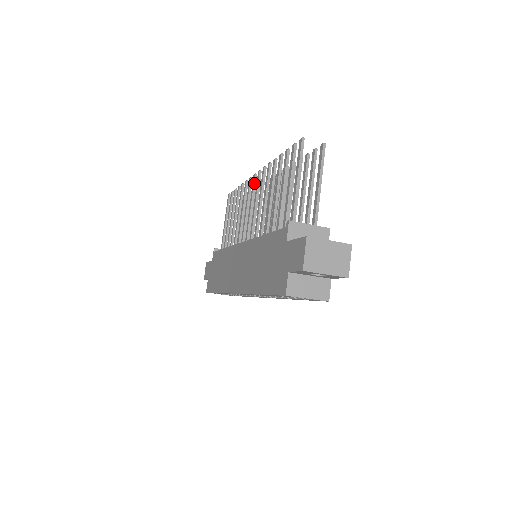
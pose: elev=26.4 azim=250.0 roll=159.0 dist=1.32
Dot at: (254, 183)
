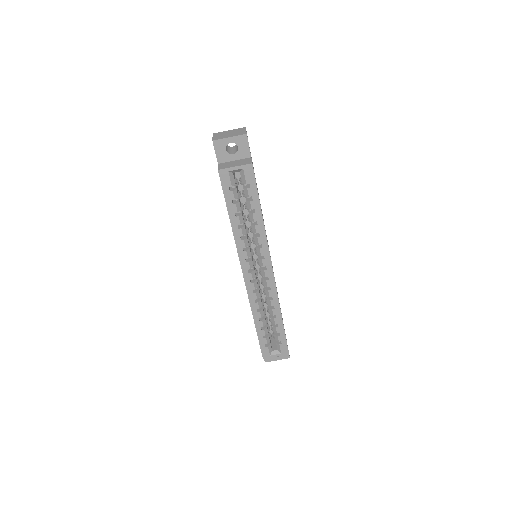
Dot at: occluded
